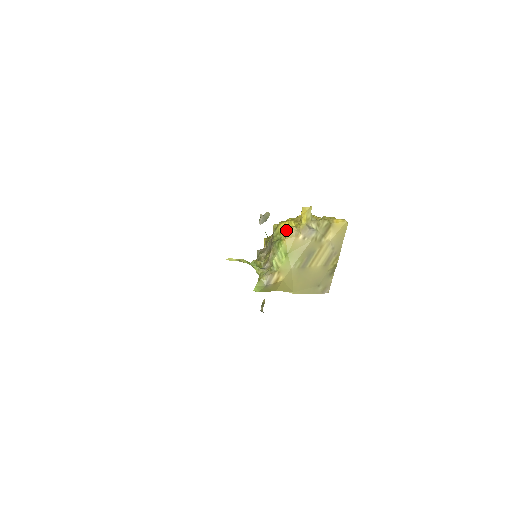
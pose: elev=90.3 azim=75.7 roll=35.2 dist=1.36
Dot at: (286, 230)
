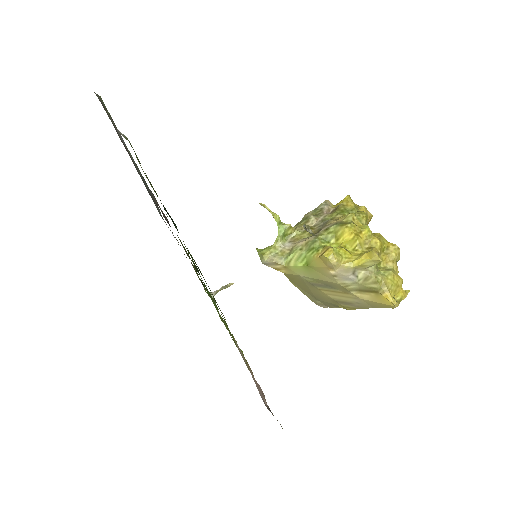
Dot at: (326, 254)
